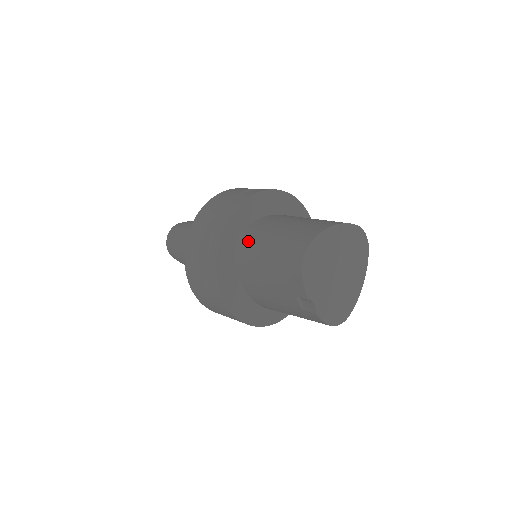
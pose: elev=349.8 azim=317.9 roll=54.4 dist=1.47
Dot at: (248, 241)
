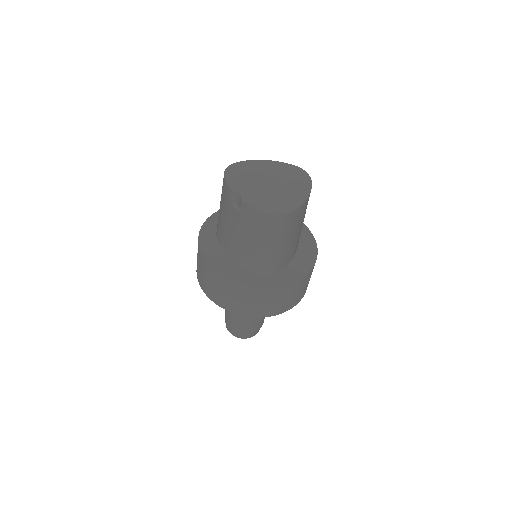
Dot at: occluded
